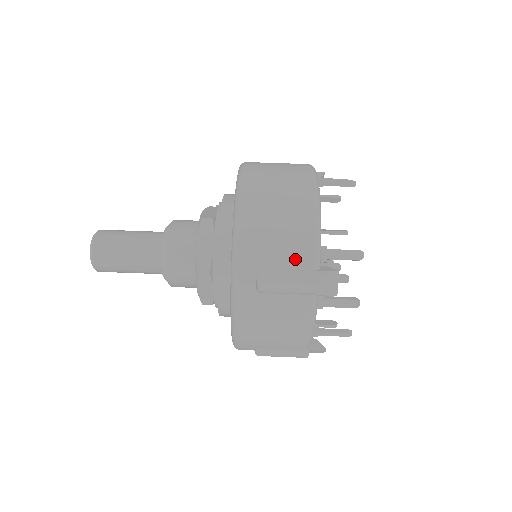
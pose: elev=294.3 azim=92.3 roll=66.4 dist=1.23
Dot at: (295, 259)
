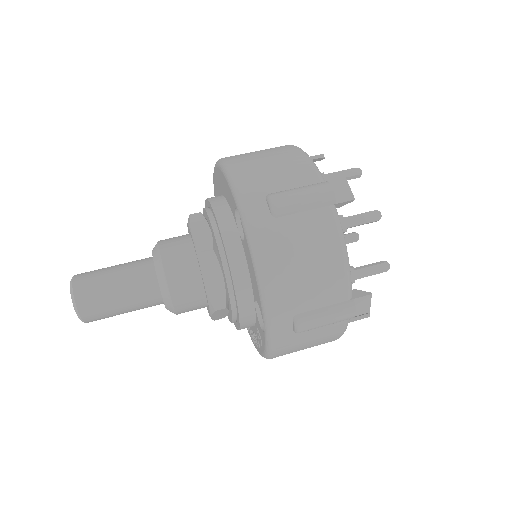
Dot at: (298, 178)
